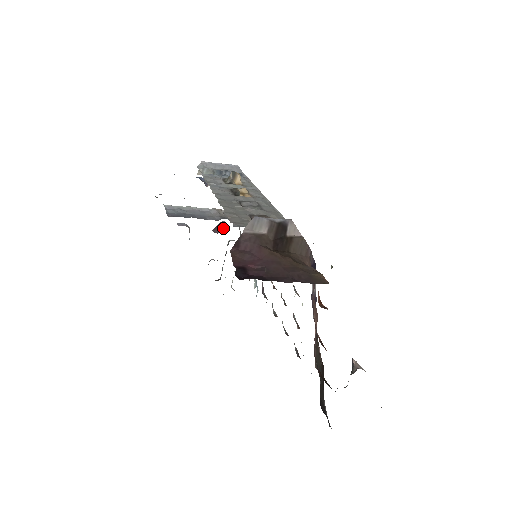
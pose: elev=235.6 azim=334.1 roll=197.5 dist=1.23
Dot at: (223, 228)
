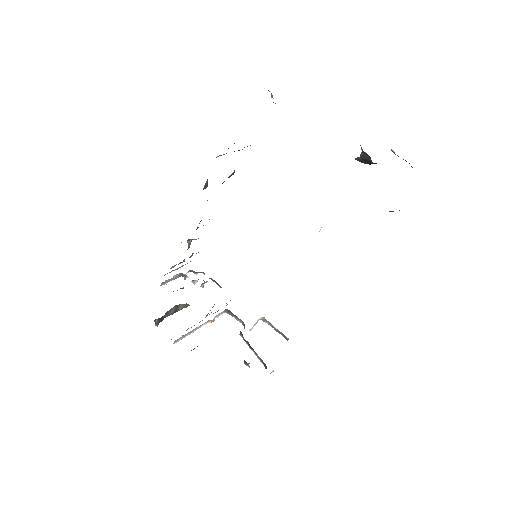
Dot at: (207, 182)
